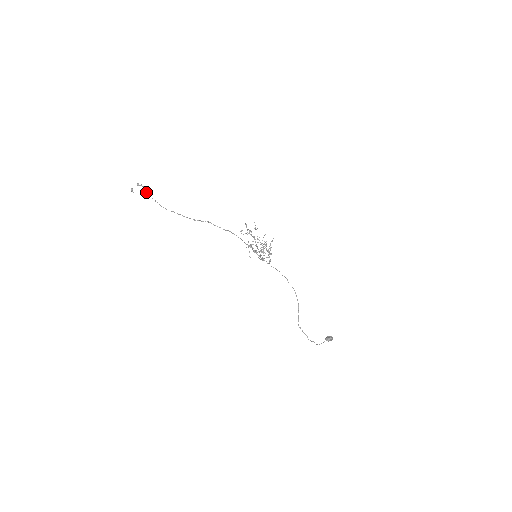
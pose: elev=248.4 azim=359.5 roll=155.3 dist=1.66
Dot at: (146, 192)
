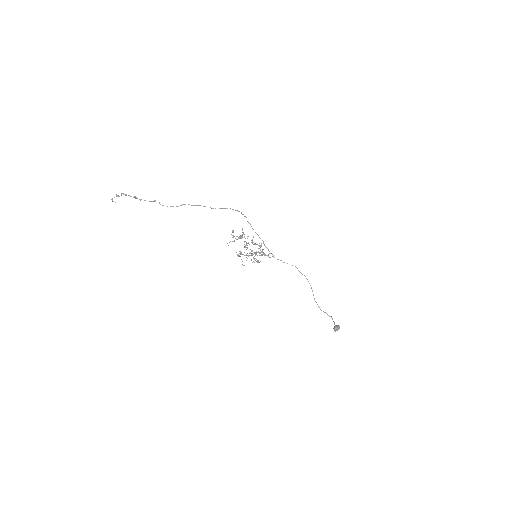
Dot at: (135, 198)
